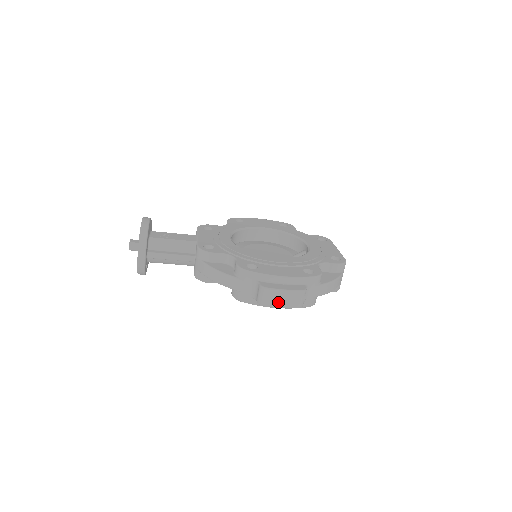
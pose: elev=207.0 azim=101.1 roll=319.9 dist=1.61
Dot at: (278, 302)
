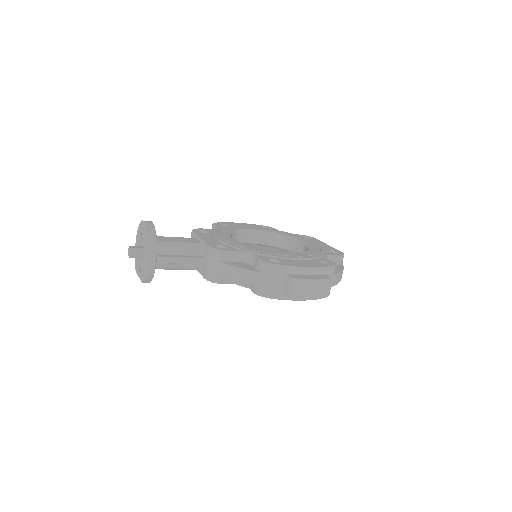
Dot at: (308, 293)
